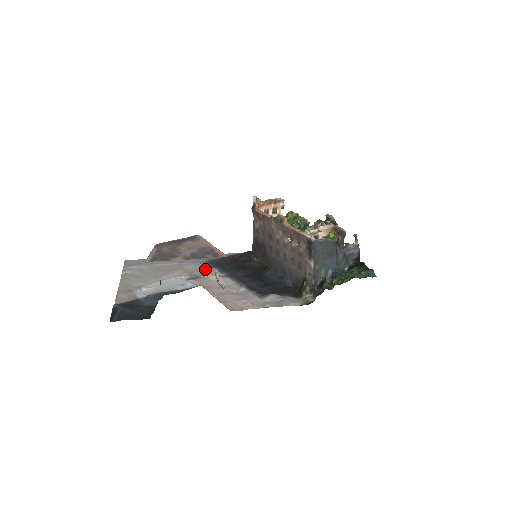
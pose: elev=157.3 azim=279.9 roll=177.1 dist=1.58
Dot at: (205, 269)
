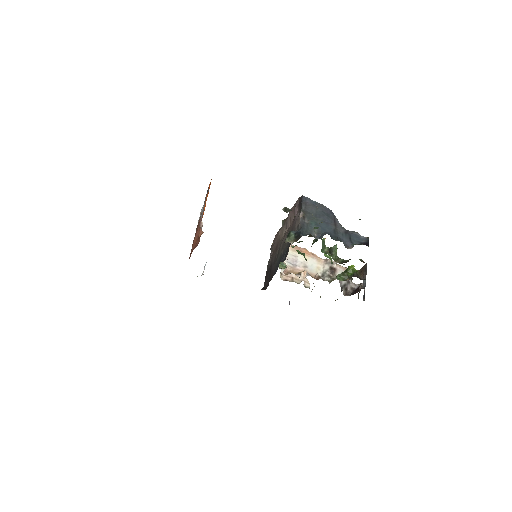
Dot at: occluded
